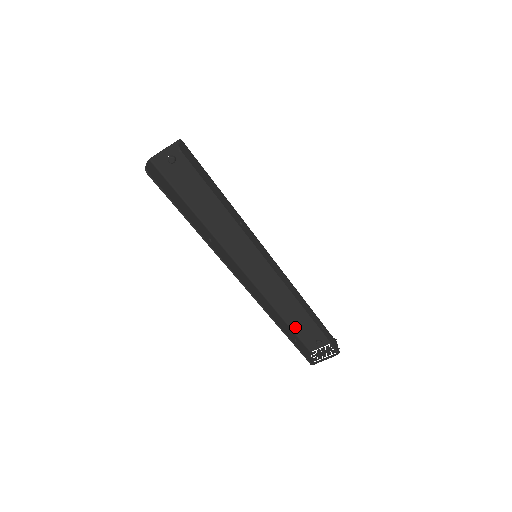
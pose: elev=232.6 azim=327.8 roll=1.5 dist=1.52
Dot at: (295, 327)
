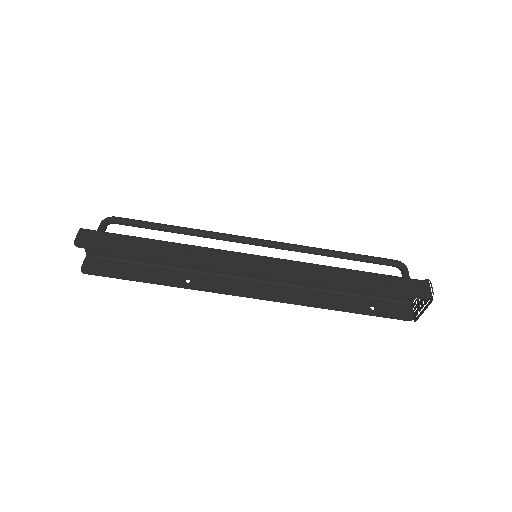
Dot at: (364, 292)
